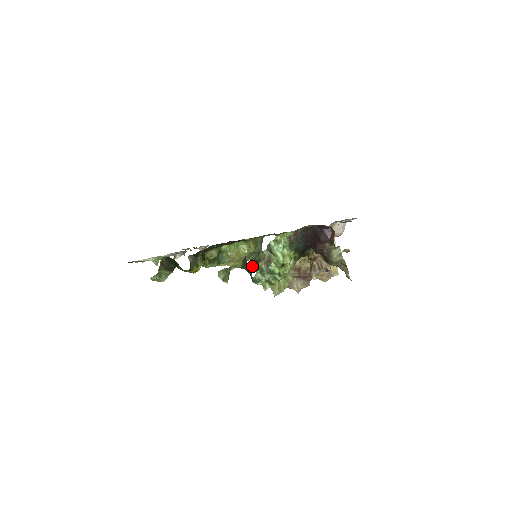
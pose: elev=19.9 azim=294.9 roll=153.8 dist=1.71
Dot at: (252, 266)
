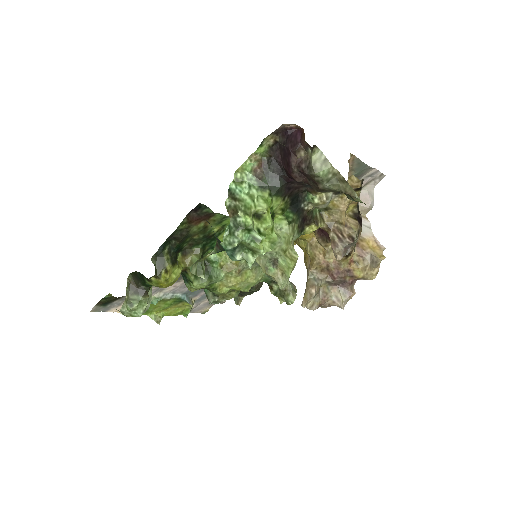
Dot at: (273, 292)
